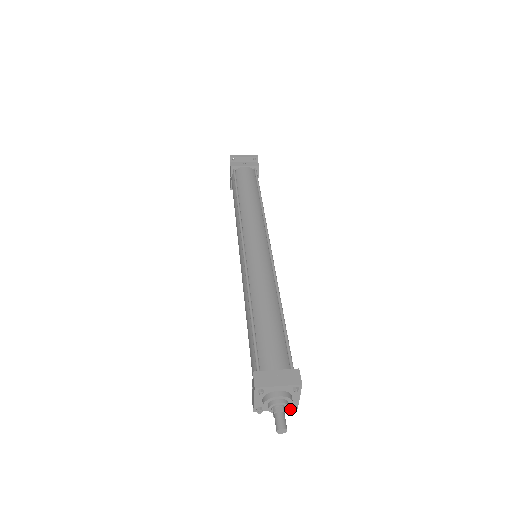
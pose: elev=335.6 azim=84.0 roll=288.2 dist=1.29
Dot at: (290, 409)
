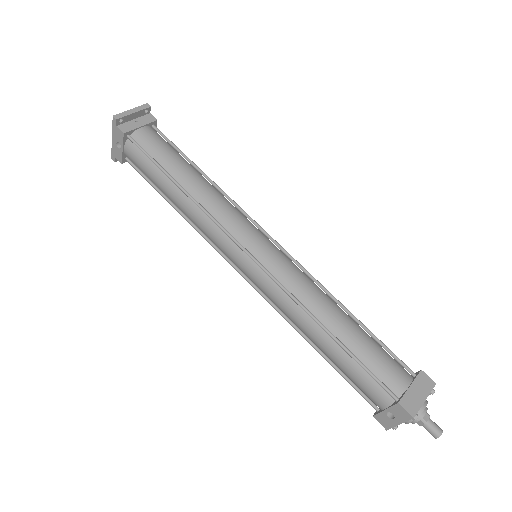
Dot at: occluded
